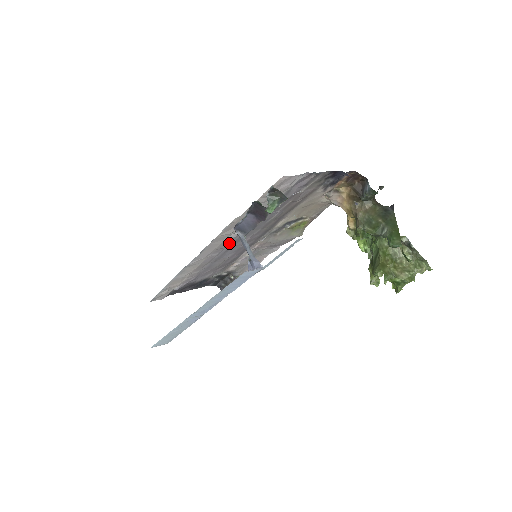
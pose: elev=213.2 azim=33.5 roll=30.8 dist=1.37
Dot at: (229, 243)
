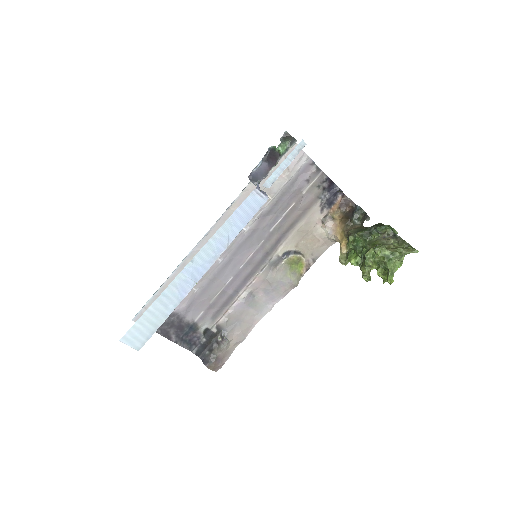
Dot at: (234, 245)
